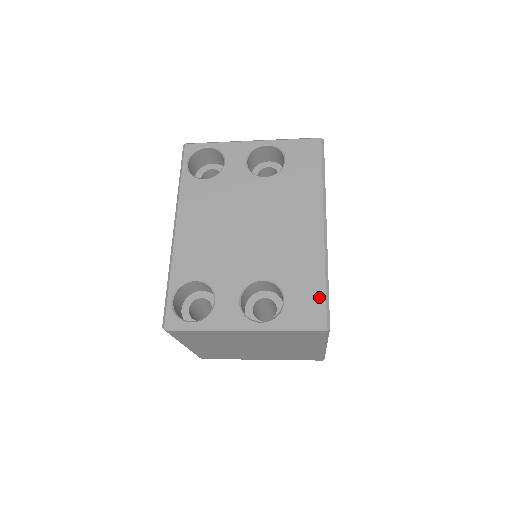
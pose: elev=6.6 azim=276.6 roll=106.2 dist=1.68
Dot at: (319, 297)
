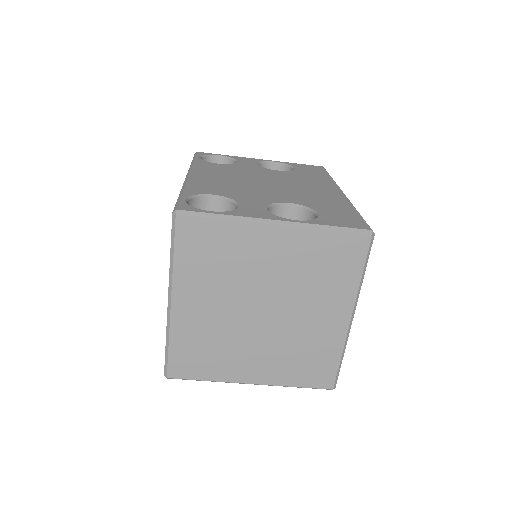
Dot at: (355, 216)
